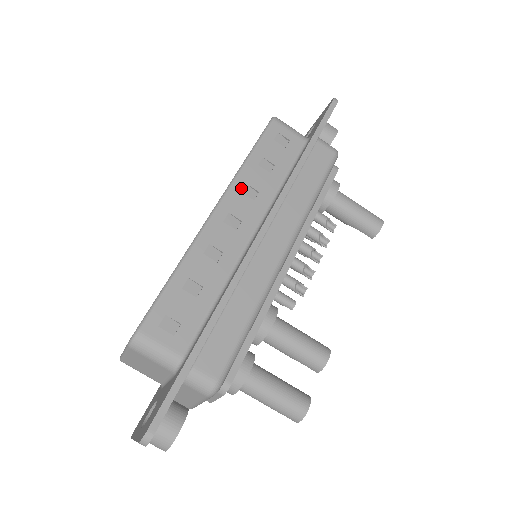
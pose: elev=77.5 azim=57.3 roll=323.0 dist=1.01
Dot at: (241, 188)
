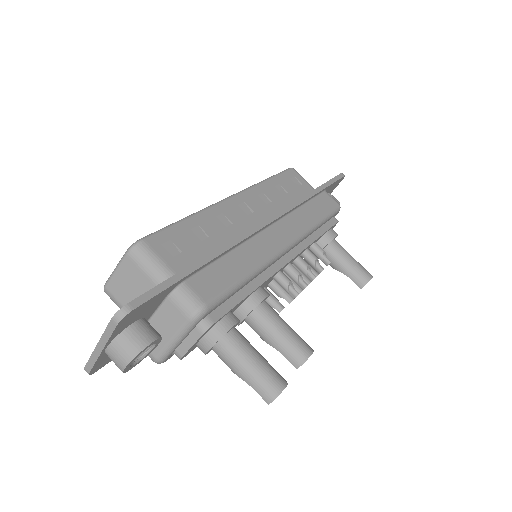
Dot at: (258, 193)
